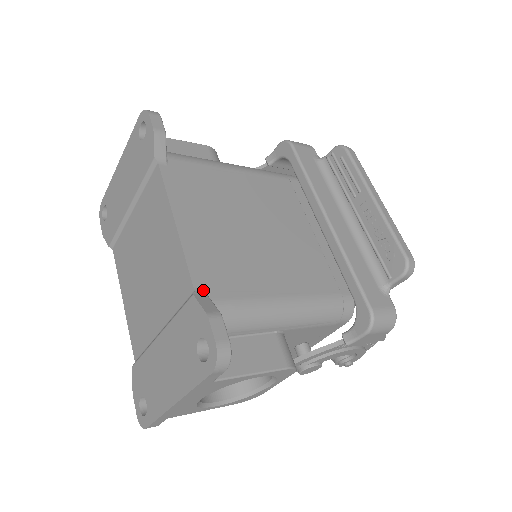
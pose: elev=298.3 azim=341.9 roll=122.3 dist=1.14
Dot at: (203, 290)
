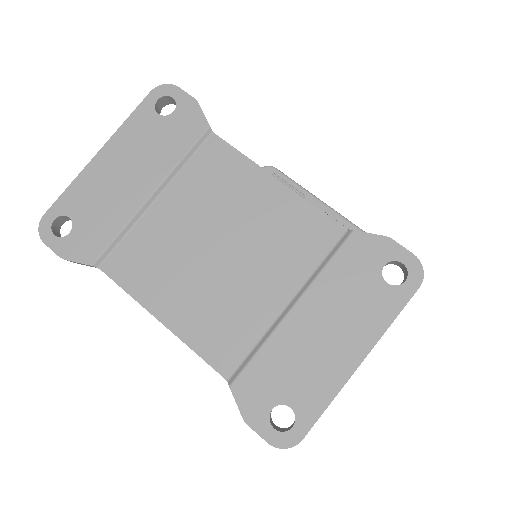
Dot at: (347, 231)
